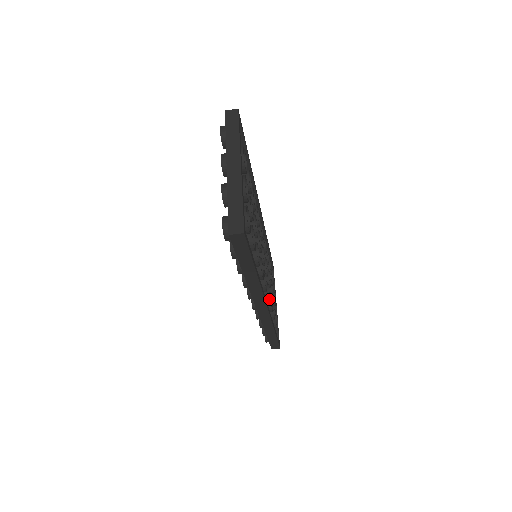
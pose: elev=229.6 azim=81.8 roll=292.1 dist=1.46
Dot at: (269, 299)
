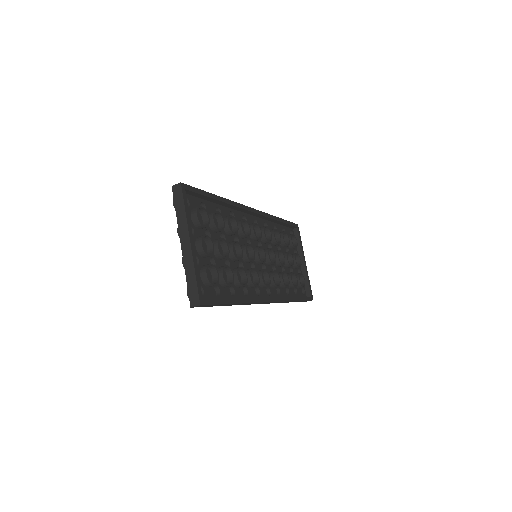
Dot at: (279, 283)
